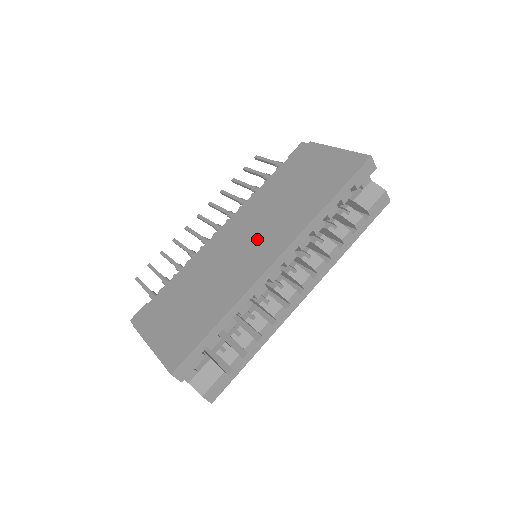
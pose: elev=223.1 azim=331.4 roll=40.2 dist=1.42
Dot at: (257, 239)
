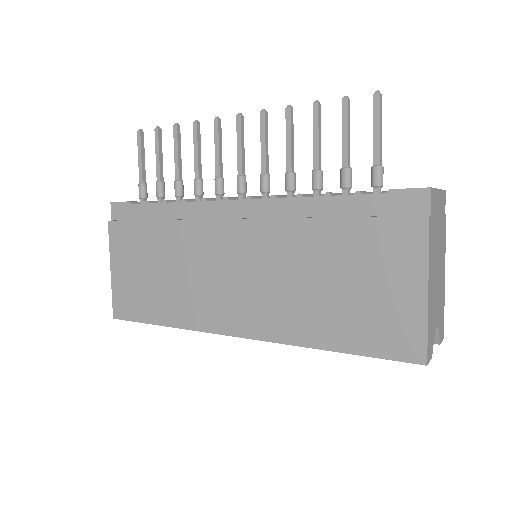
Dot at: (243, 286)
